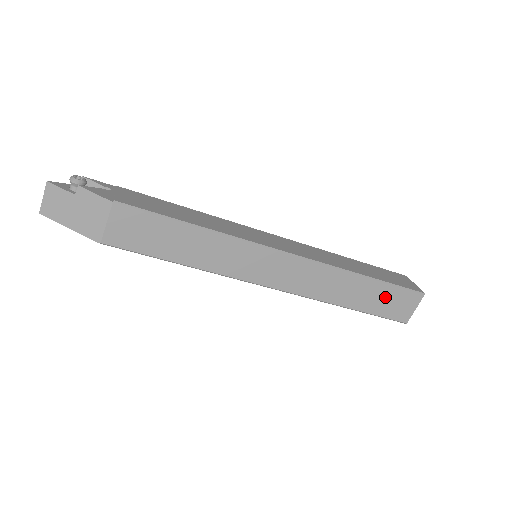
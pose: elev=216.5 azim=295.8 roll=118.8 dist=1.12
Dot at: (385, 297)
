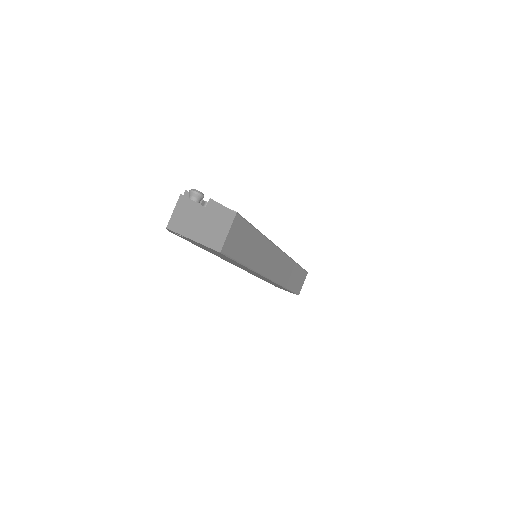
Dot at: (298, 277)
